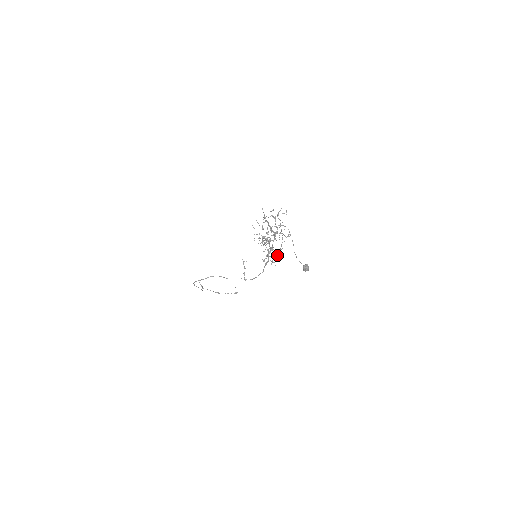
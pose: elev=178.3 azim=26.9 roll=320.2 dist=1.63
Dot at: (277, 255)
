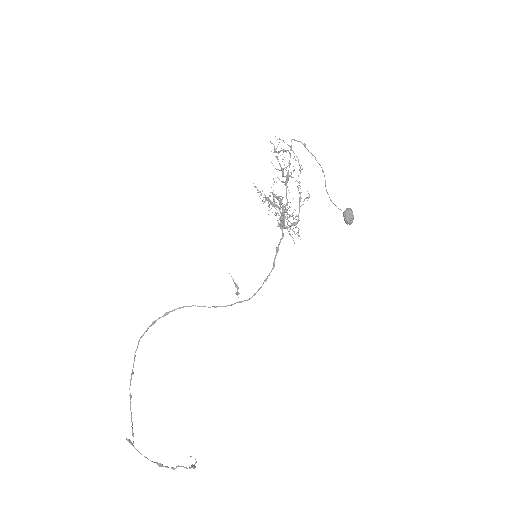
Dot at: occluded
